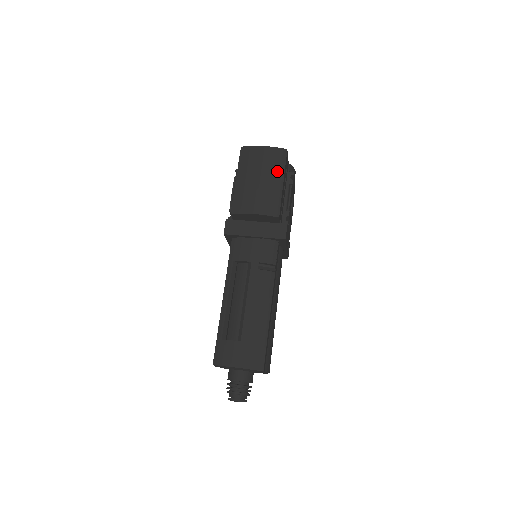
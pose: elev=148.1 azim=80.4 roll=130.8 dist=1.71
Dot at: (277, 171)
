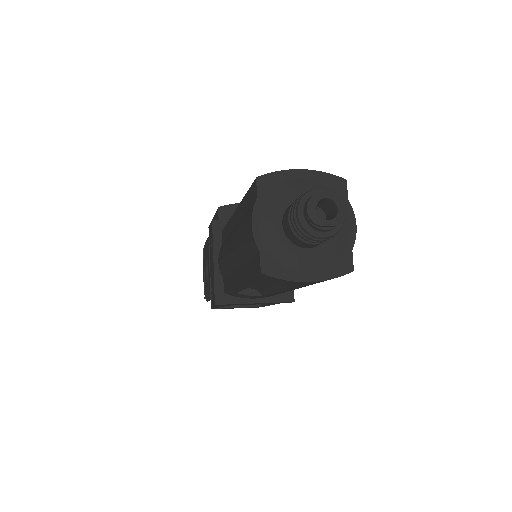
Dot at: occluded
